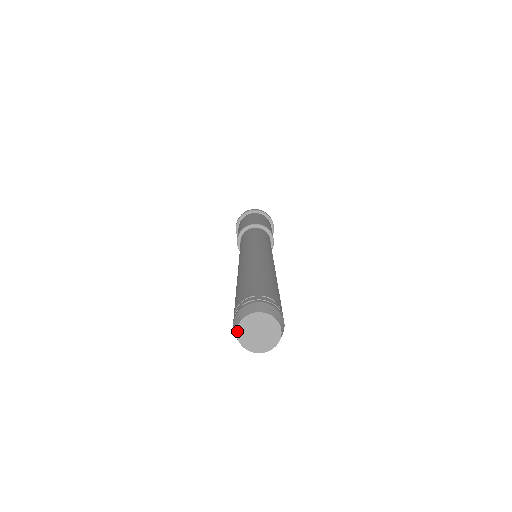
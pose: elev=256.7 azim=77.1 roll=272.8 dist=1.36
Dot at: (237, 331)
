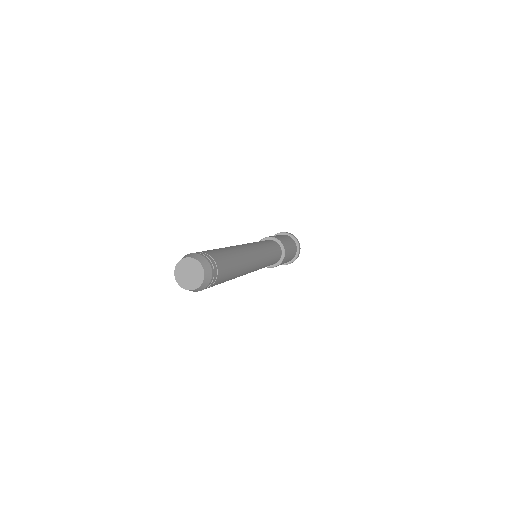
Dot at: (175, 272)
